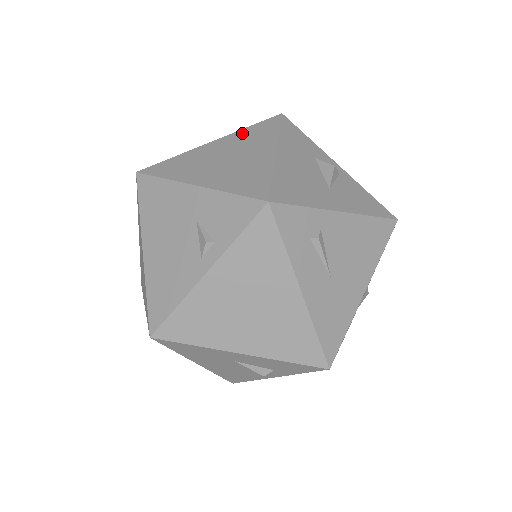
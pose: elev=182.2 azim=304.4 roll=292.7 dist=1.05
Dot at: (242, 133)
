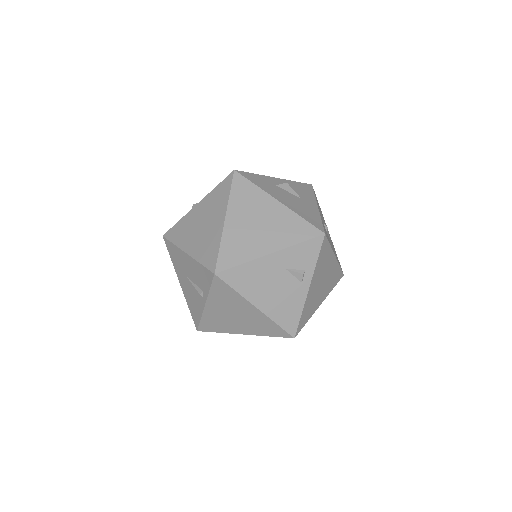
Dot at: (235, 201)
